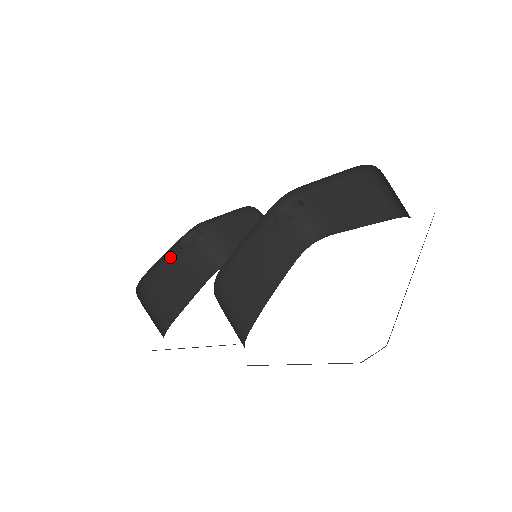
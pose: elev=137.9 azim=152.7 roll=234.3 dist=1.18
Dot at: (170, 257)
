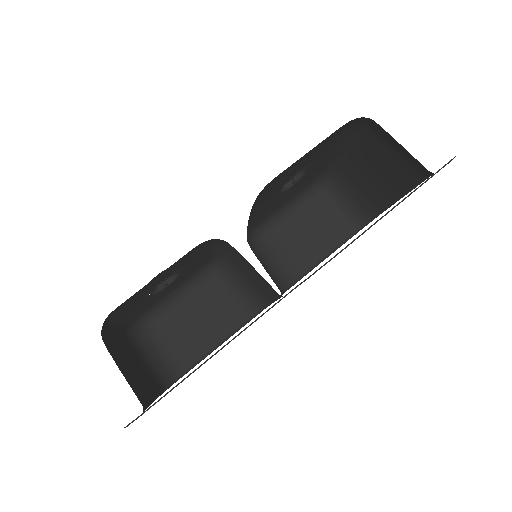
Dot at: (118, 341)
